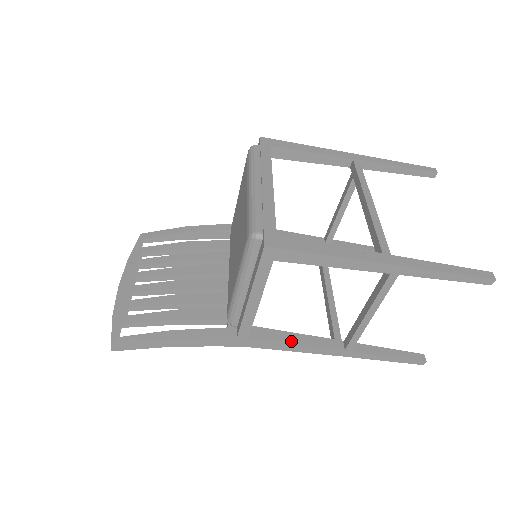
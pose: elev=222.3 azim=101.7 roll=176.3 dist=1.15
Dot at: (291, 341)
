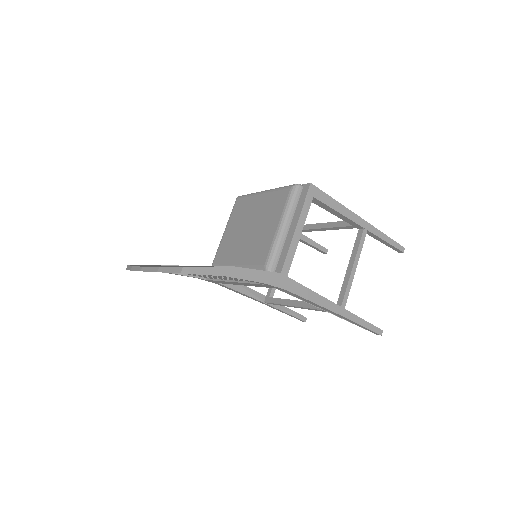
Dot at: (311, 290)
